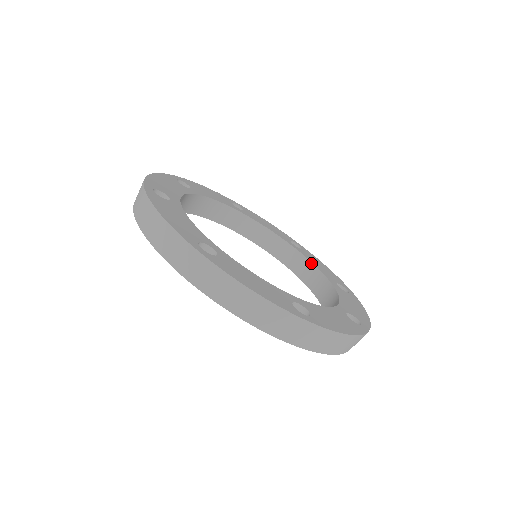
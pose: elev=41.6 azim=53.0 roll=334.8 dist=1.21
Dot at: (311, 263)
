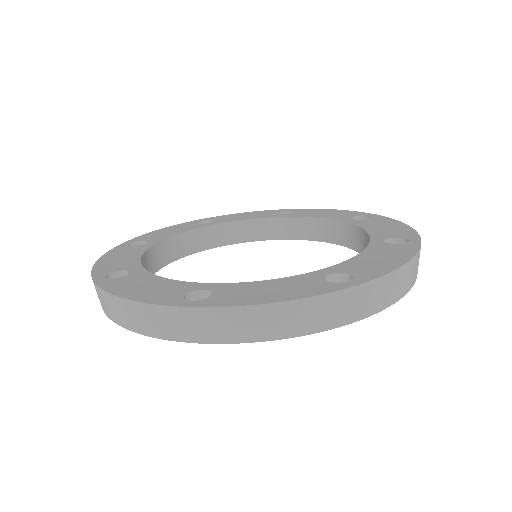
Dot at: (362, 230)
